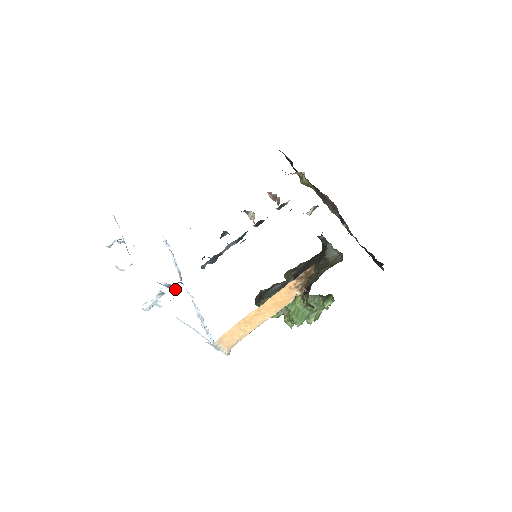
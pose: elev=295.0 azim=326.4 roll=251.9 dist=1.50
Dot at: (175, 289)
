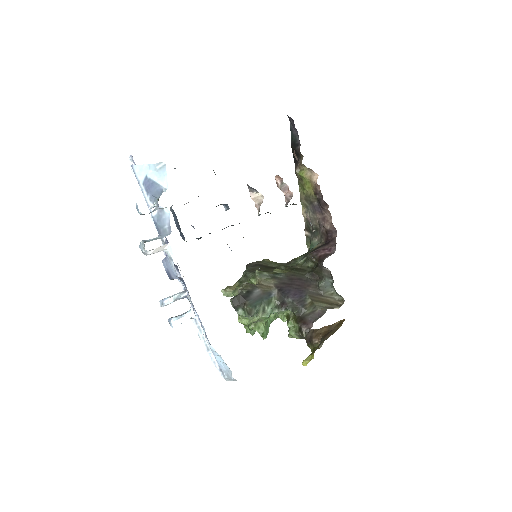
Dot at: occluded
